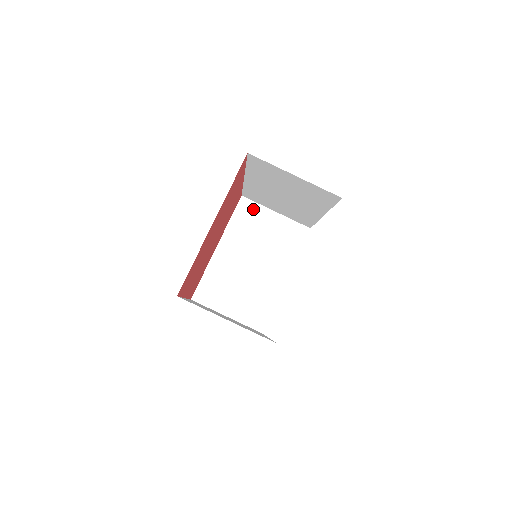
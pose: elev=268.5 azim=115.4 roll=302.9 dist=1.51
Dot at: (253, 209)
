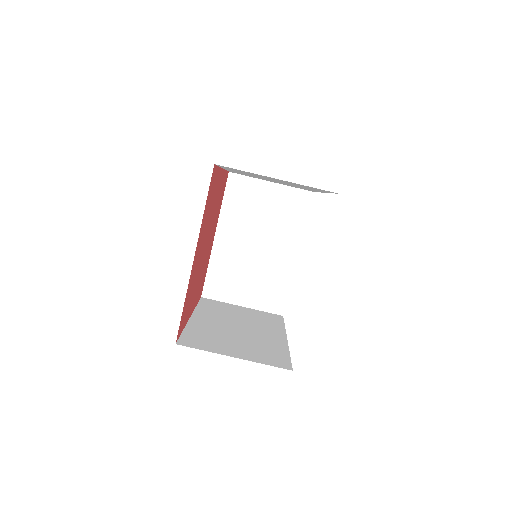
Dot at: (245, 184)
